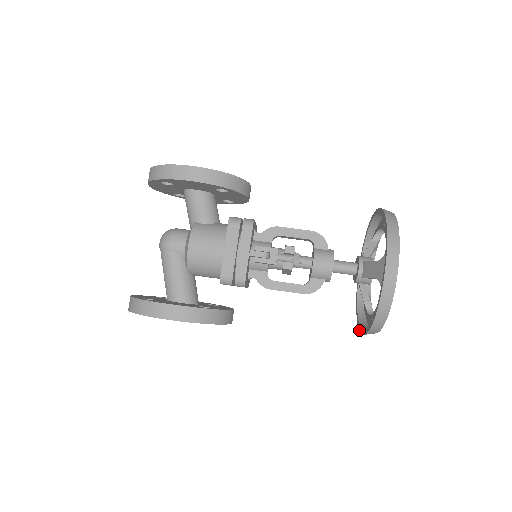
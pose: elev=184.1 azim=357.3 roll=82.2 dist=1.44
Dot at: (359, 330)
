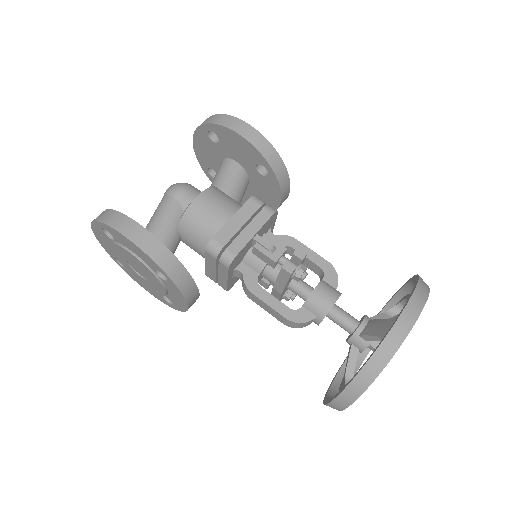
Dot at: (324, 403)
